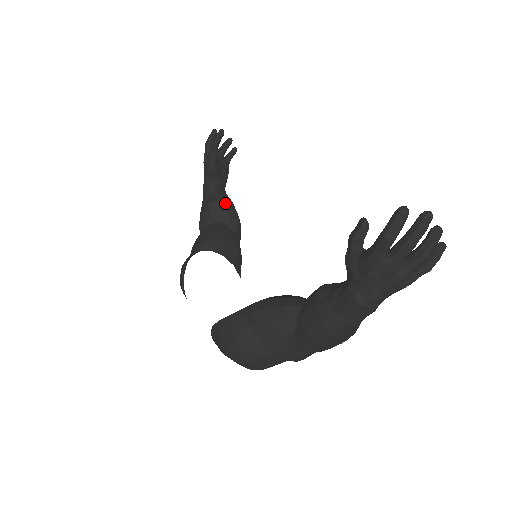
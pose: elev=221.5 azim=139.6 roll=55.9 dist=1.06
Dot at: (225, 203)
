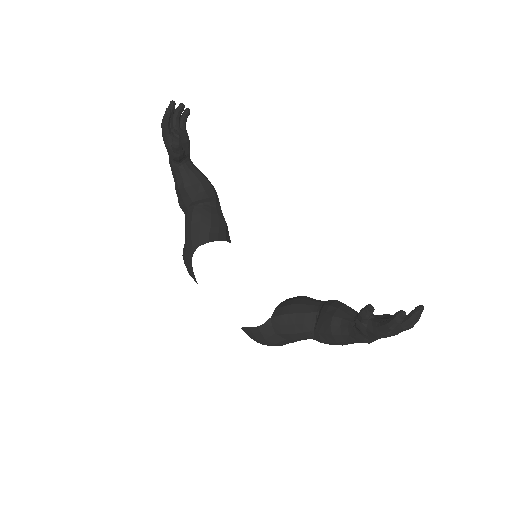
Dot at: (200, 184)
